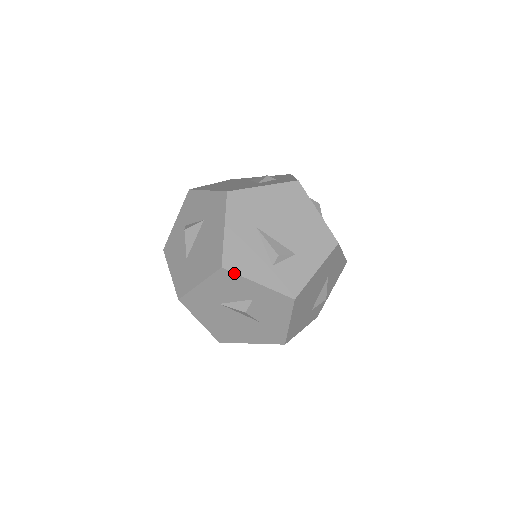
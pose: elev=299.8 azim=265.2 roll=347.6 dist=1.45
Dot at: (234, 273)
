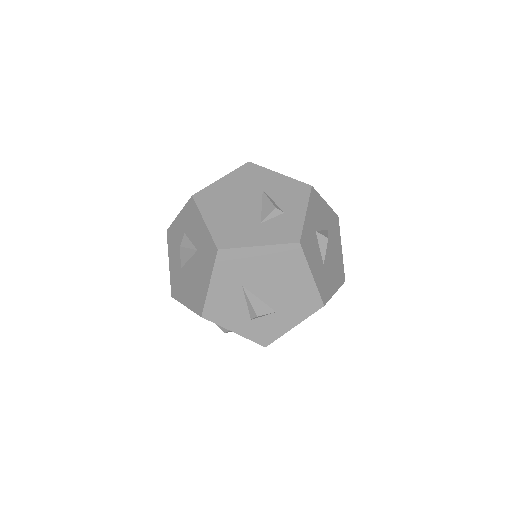
Dot at: (213, 322)
